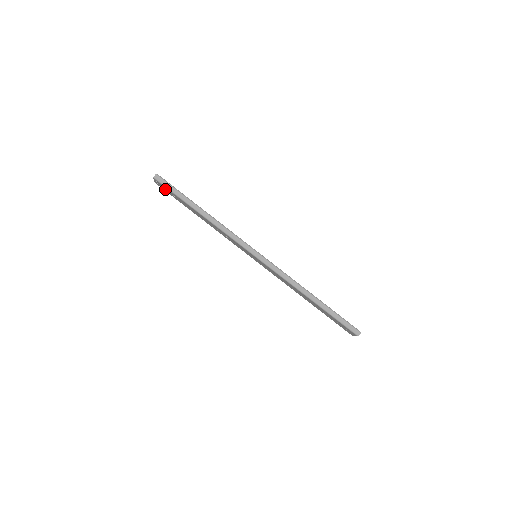
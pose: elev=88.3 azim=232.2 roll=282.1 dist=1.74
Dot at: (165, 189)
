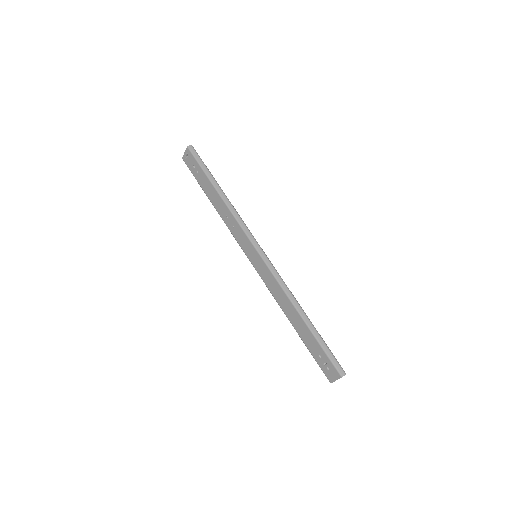
Dot at: (191, 164)
